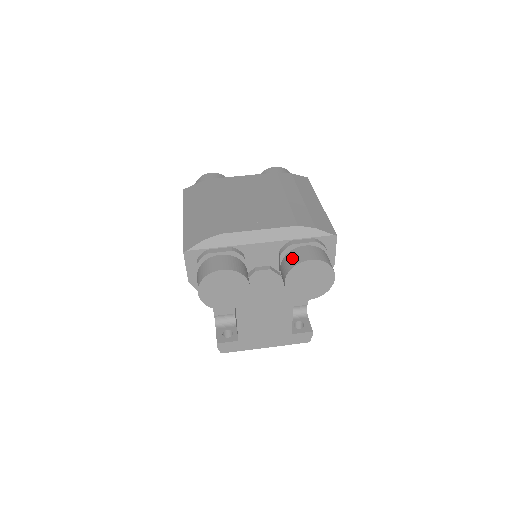
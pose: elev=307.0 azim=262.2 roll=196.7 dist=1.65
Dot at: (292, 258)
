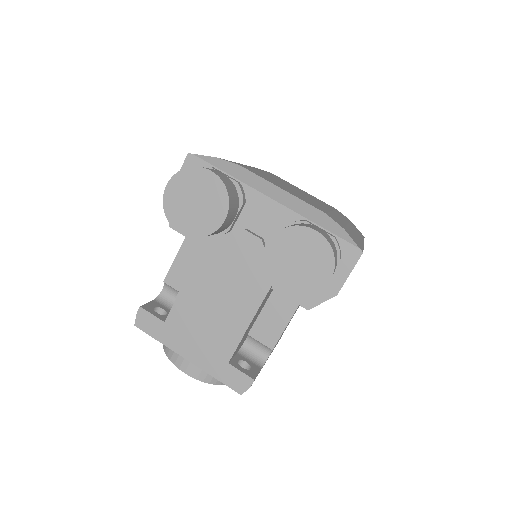
Dot at: (295, 224)
